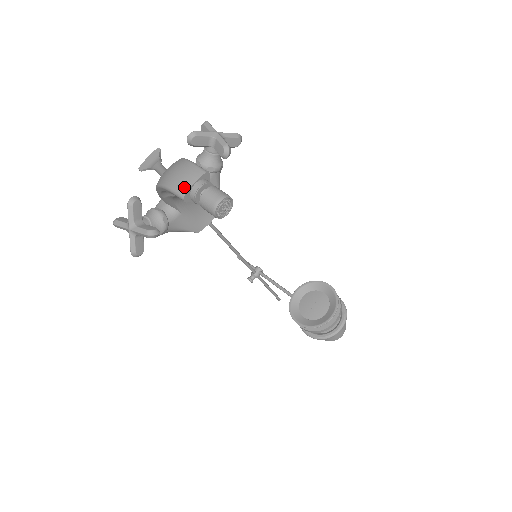
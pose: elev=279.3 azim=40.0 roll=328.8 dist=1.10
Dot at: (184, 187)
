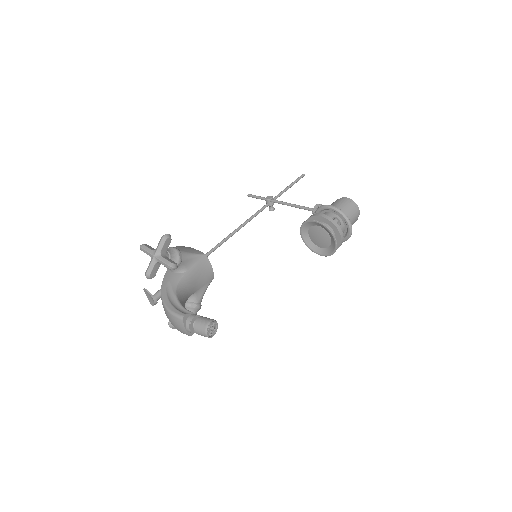
Dot at: (184, 332)
